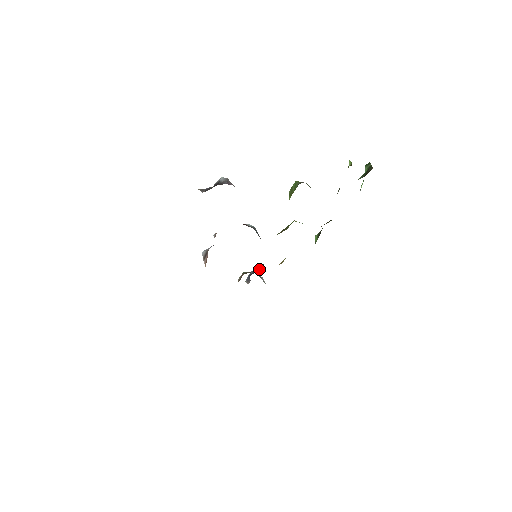
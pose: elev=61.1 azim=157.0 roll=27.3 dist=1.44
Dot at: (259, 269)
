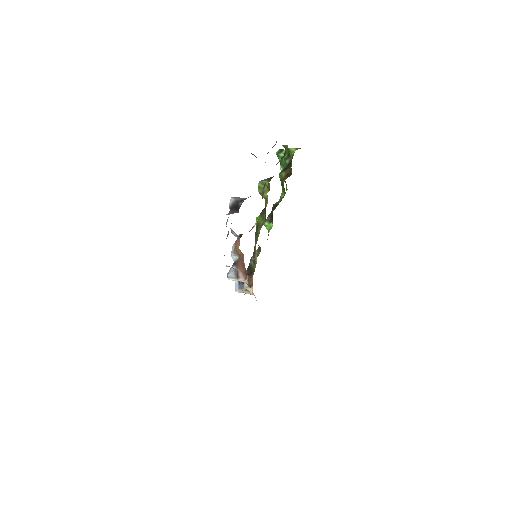
Dot at: (250, 270)
